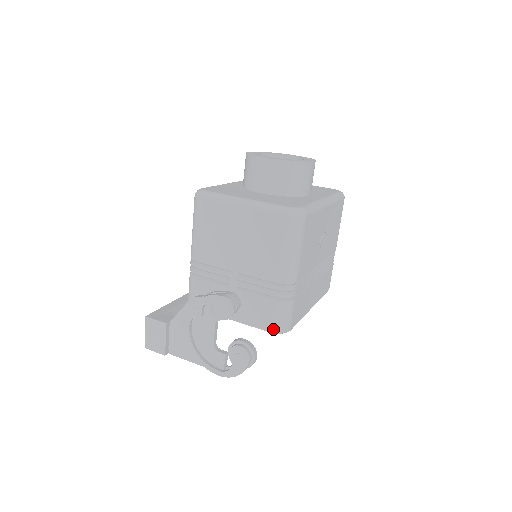
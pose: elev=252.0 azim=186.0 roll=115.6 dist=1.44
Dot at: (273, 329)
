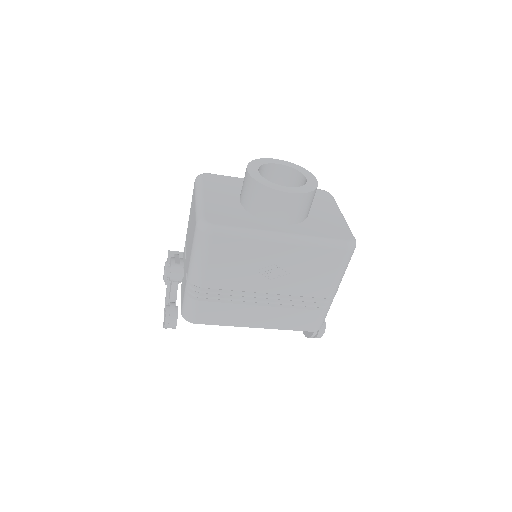
Dot at: (182, 312)
